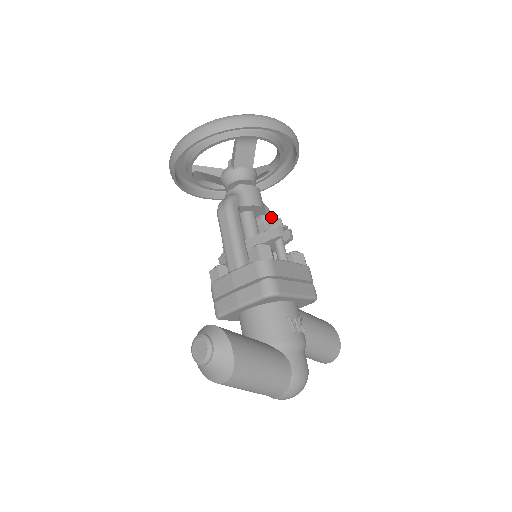
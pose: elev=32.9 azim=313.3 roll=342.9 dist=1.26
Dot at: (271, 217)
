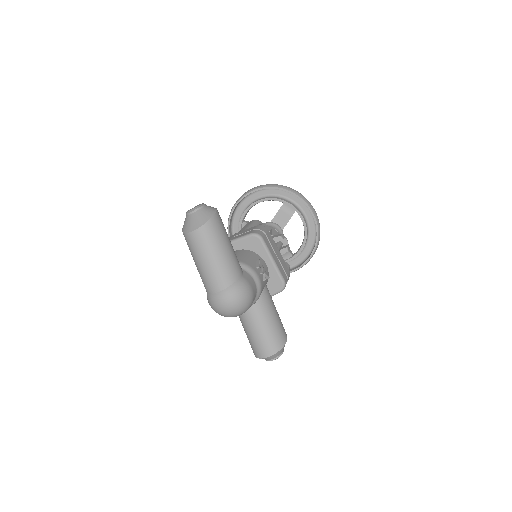
Dot at: occluded
